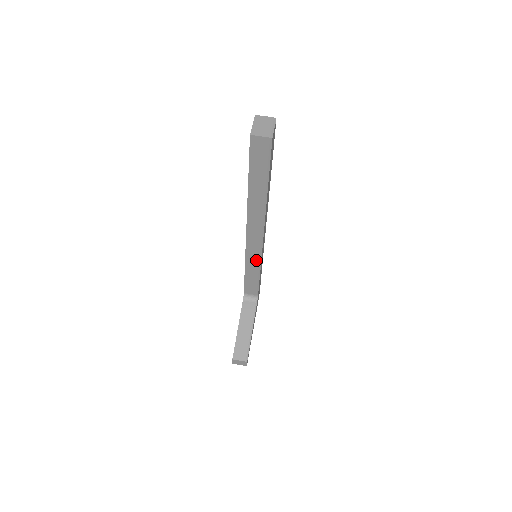
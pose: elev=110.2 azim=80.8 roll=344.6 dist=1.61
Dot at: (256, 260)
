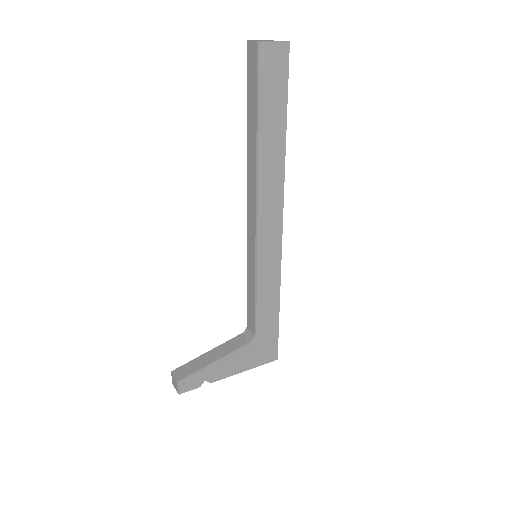
Dot at: (253, 261)
